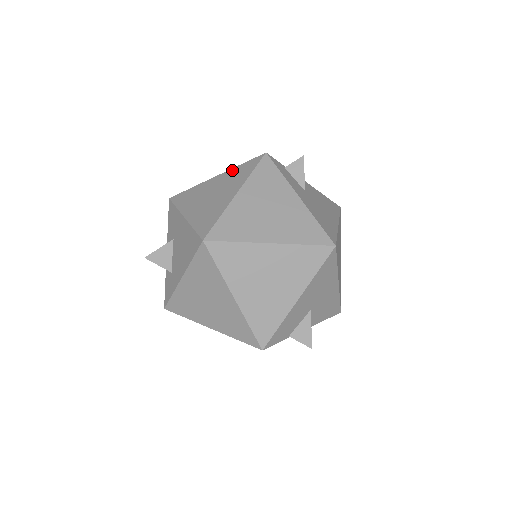
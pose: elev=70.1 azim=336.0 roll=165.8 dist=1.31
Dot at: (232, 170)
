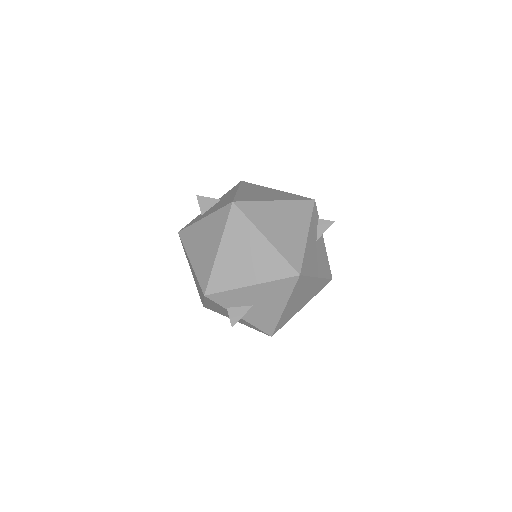
Dot at: (288, 193)
